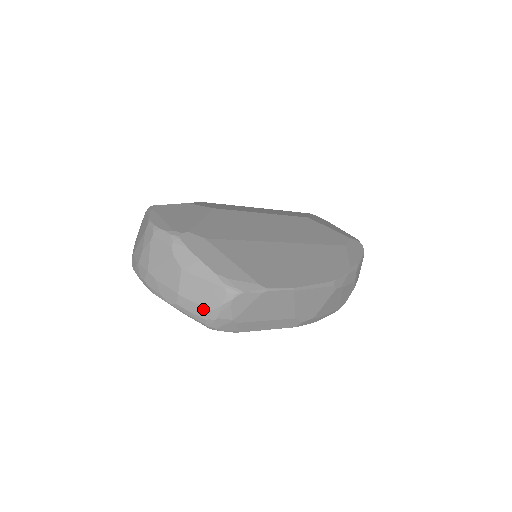
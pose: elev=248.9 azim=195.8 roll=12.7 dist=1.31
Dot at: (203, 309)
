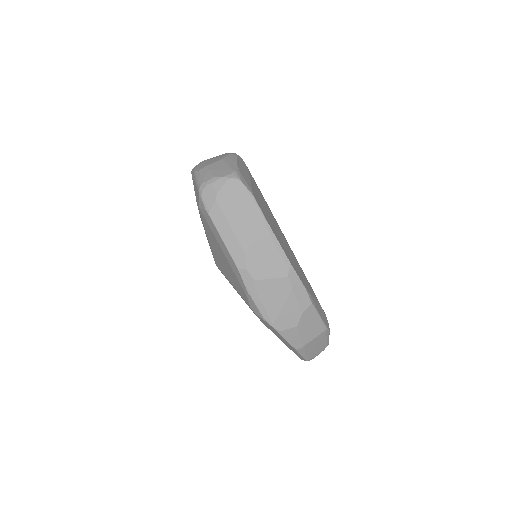
Dot at: (210, 175)
